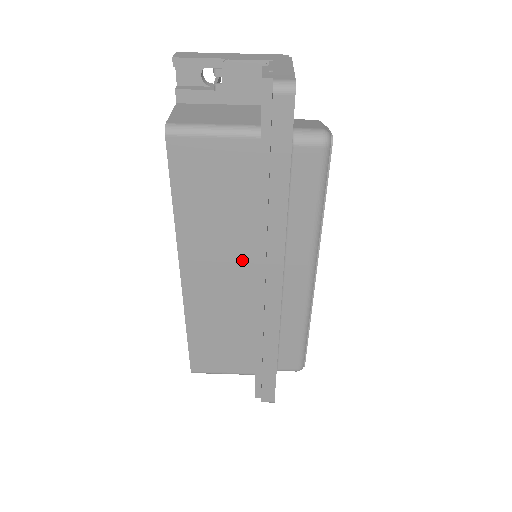
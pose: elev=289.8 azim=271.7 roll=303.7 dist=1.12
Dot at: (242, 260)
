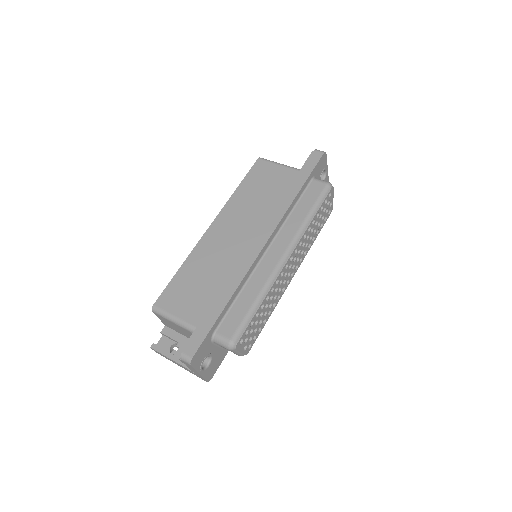
Dot at: (251, 227)
